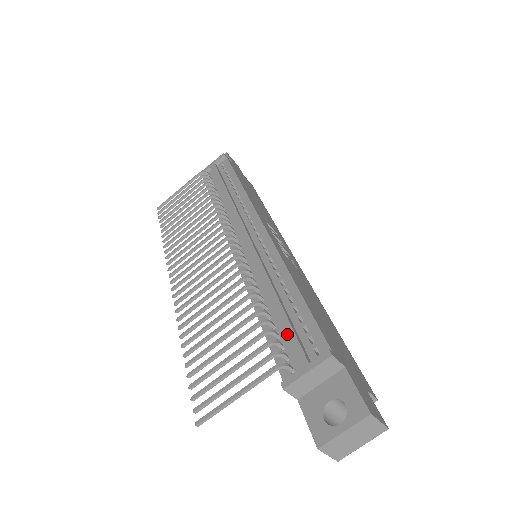
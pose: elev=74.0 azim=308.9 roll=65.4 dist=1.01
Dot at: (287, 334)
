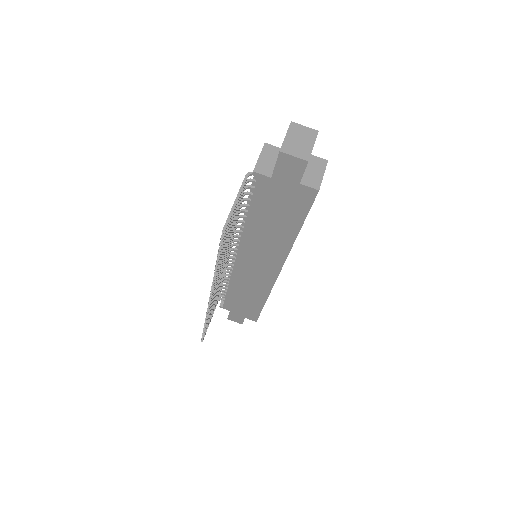
Dot at: occluded
